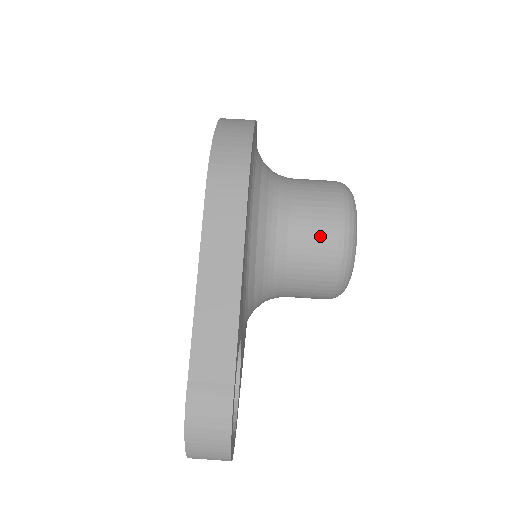
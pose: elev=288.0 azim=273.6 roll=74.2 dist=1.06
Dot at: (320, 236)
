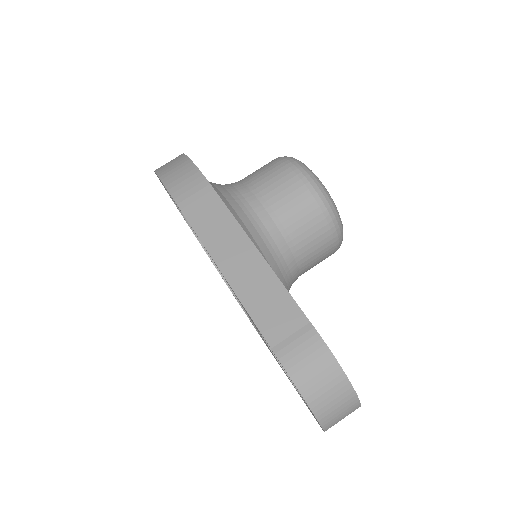
Dot at: (291, 194)
